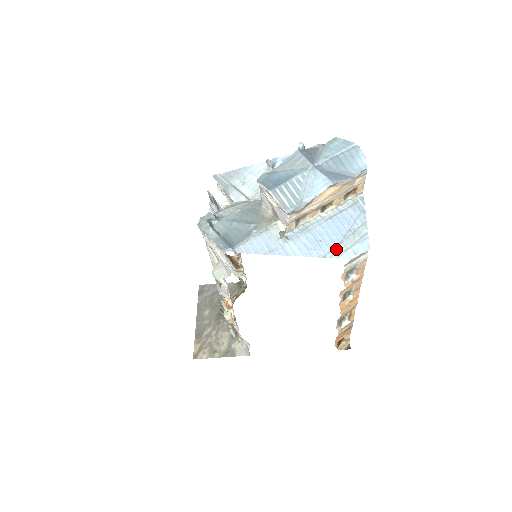
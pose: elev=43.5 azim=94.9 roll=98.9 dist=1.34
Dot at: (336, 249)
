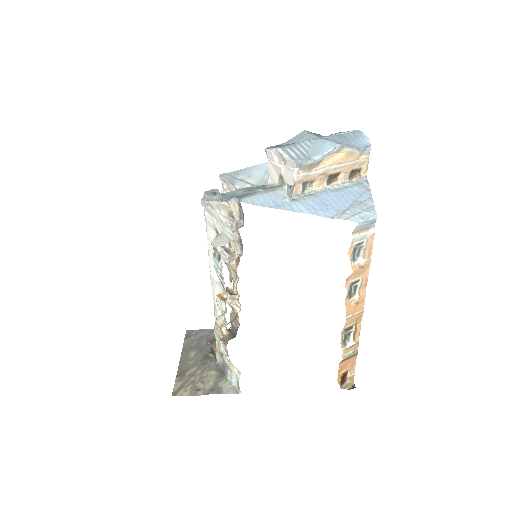
Dot at: (343, 213)
